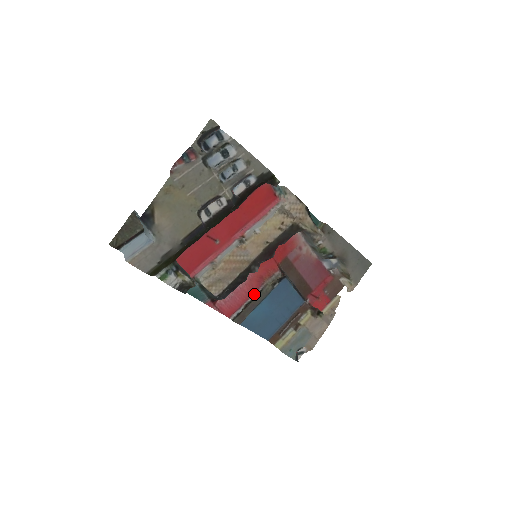
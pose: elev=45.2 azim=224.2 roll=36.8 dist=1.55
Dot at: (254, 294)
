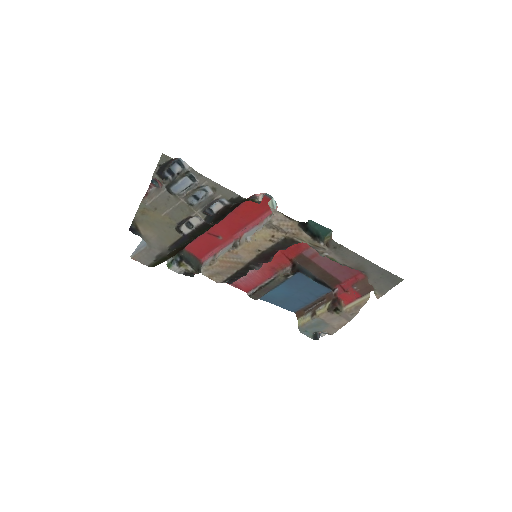
Dot at: (267, 280)
